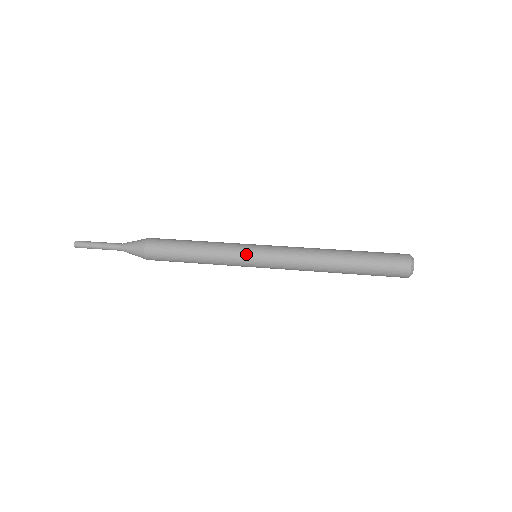
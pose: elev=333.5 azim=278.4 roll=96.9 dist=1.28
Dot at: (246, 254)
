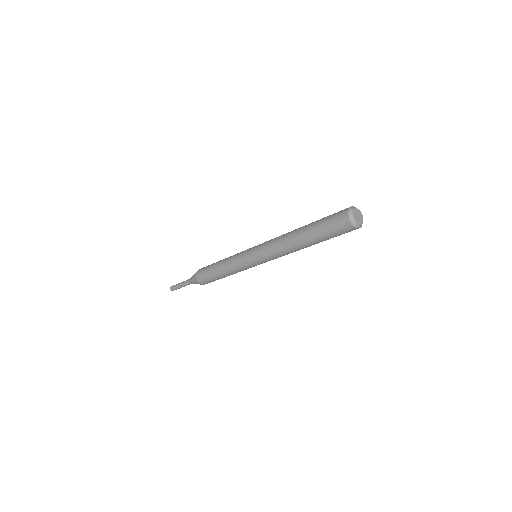
Dot at: (245, 260)
